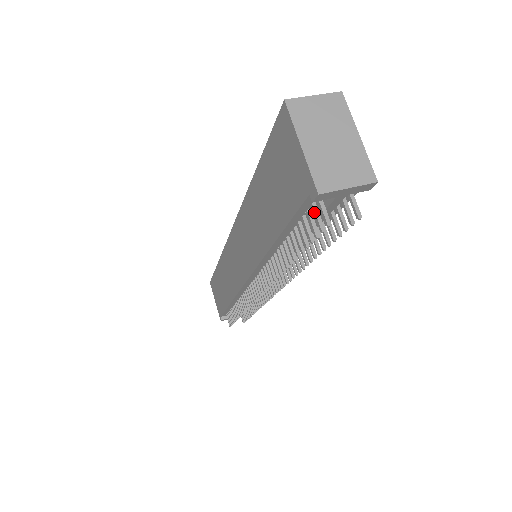
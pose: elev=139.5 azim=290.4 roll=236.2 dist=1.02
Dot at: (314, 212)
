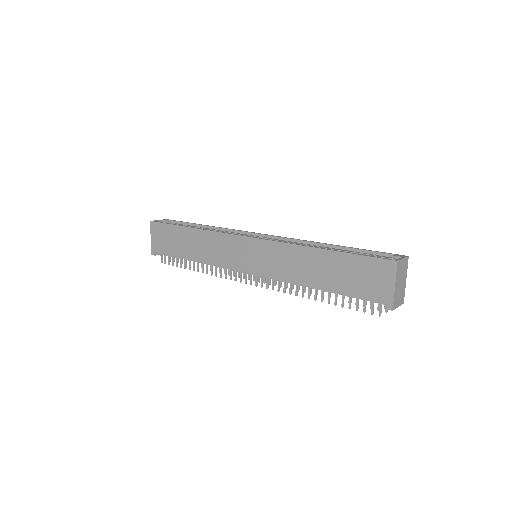
Dot at: (373, 304)
